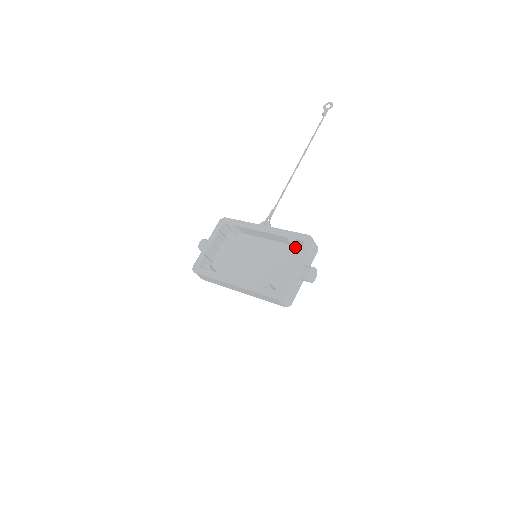
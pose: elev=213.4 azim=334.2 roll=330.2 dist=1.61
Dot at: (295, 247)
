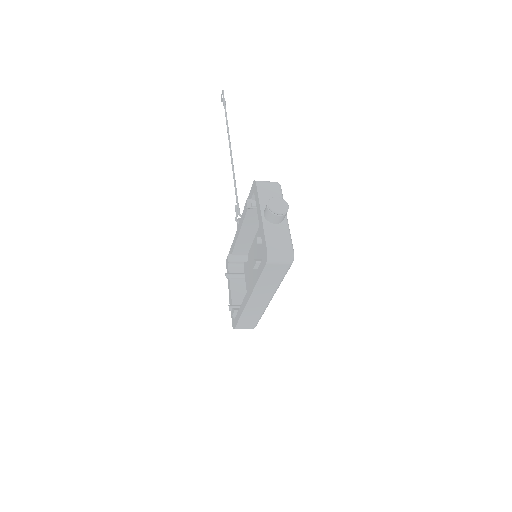
Dot at: occluded
